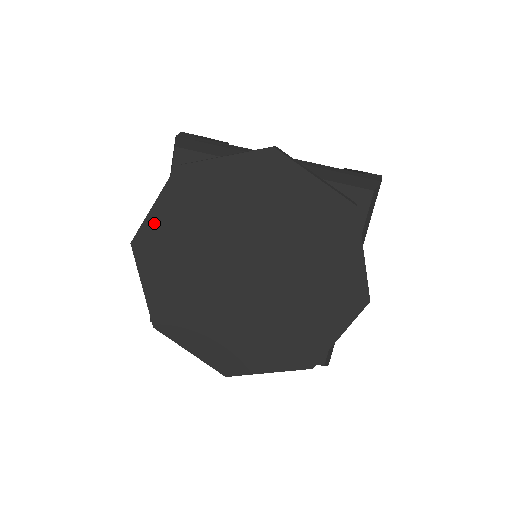
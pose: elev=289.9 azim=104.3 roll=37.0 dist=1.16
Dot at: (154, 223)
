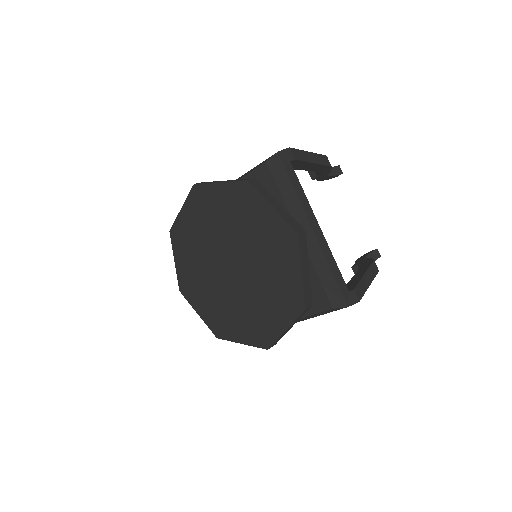
Dot at: (212, 190)
